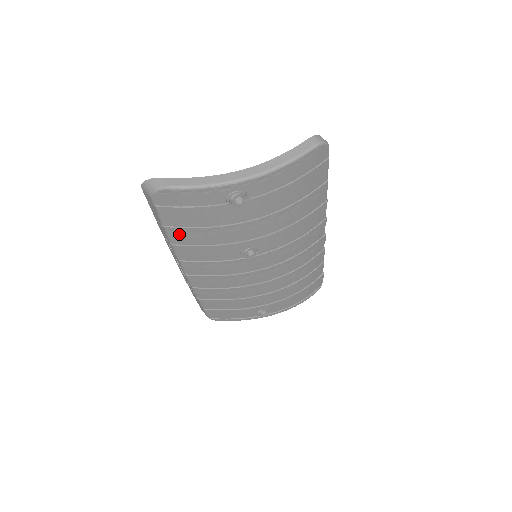
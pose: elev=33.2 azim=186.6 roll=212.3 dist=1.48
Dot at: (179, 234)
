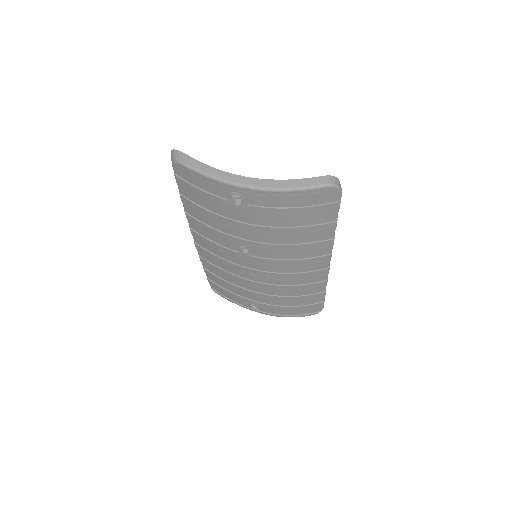
Dot at: (190, 206)
